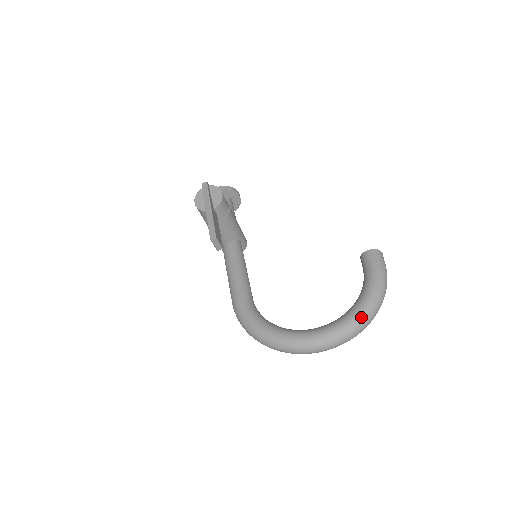
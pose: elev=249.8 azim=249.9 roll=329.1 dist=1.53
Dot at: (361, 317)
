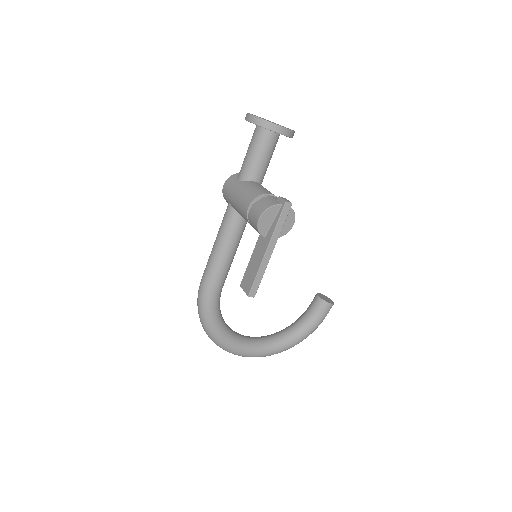
Dot at: occluded
